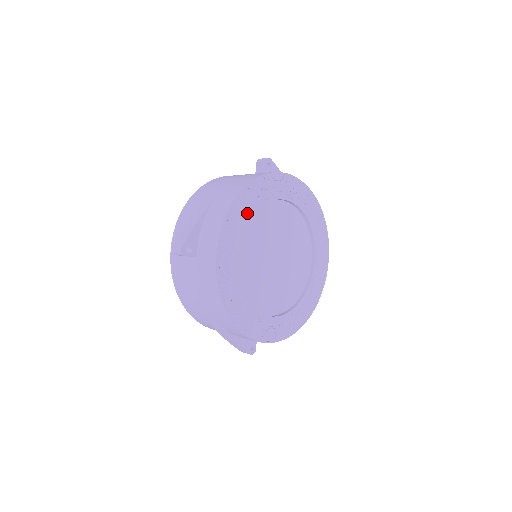
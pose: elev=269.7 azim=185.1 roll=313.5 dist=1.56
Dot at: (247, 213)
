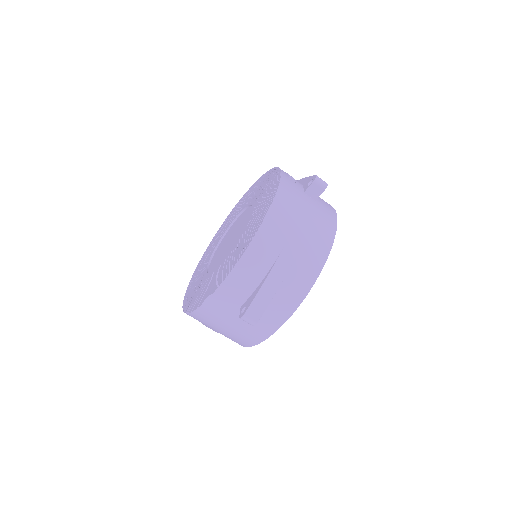
Dot at: occluded
